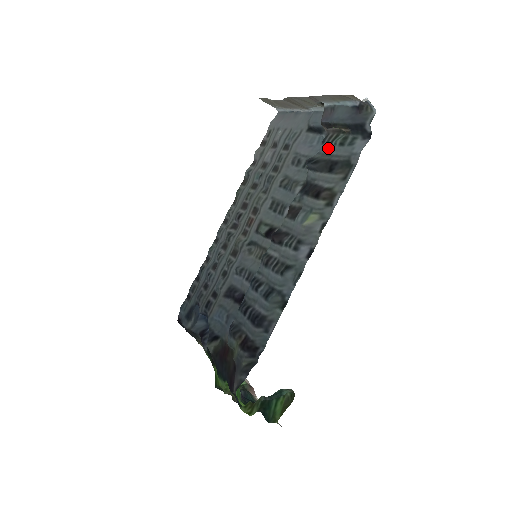
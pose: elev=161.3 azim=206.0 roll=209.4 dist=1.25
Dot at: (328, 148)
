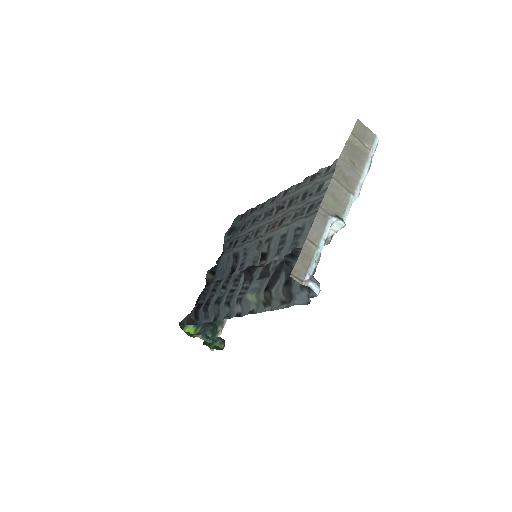
Dot at: occluded
